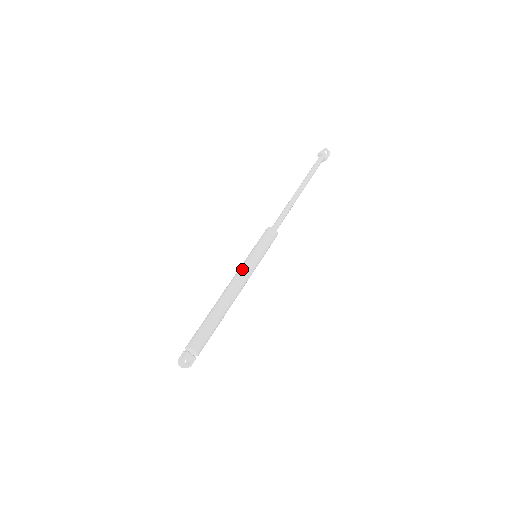
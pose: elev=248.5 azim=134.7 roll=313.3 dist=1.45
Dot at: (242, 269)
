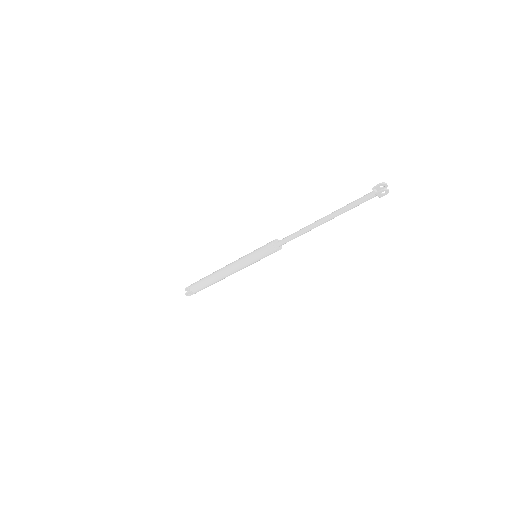
Dot at: (239, 265)
